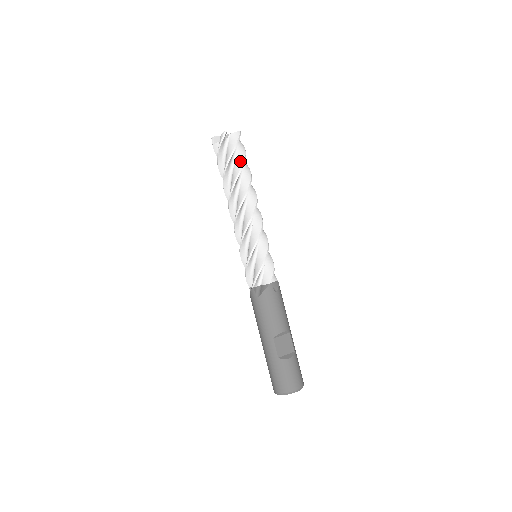
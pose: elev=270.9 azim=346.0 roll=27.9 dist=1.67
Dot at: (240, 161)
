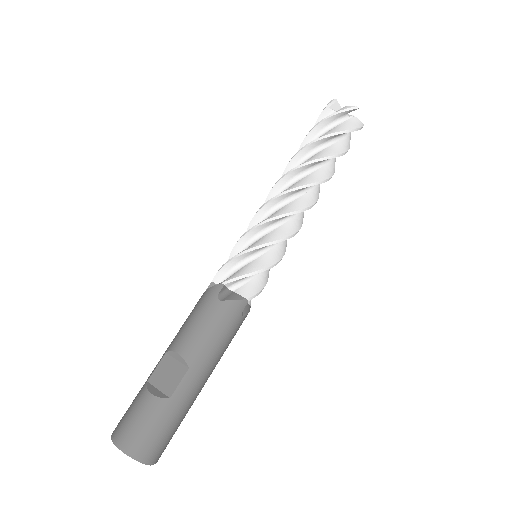
Dot at: (323, 135)
